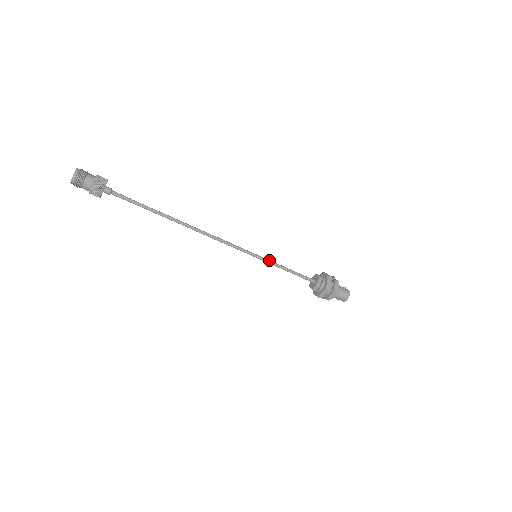
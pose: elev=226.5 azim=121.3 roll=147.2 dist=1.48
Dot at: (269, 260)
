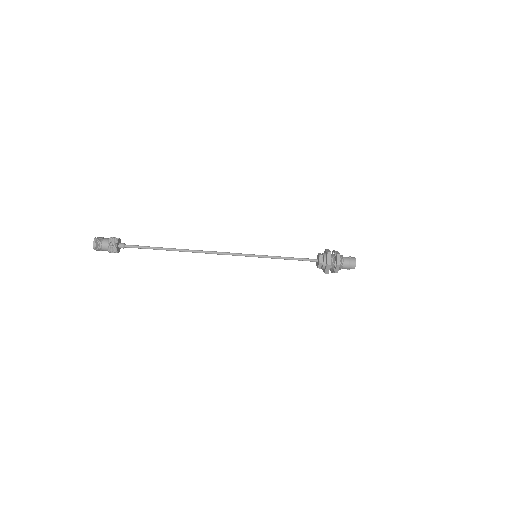
Dot at: (269, 256)
